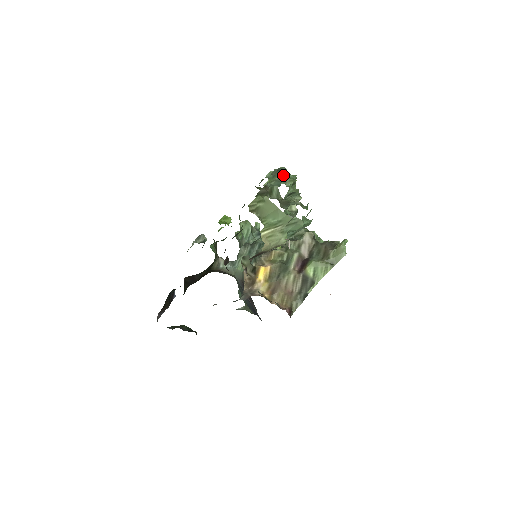
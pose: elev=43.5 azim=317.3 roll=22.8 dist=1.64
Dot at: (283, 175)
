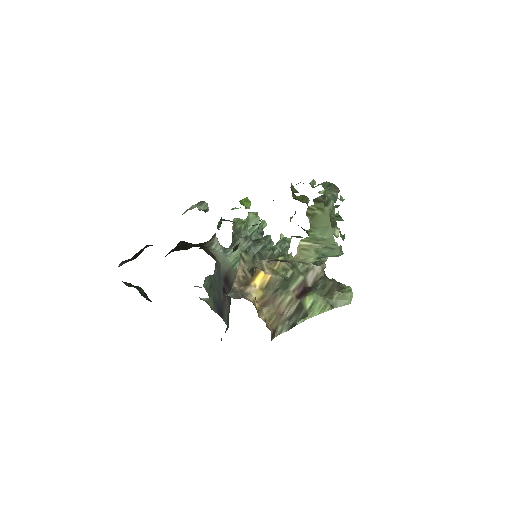
Dot at: occluded
